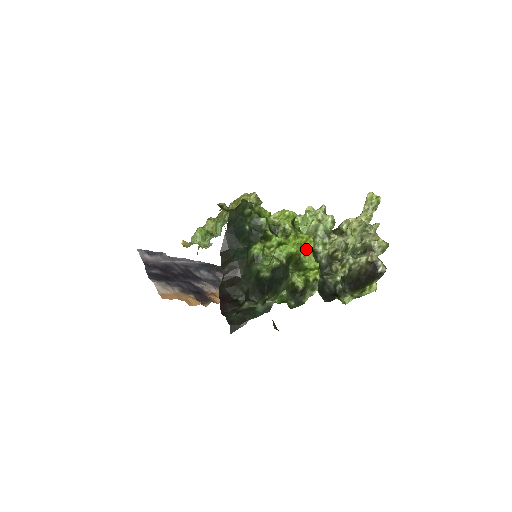
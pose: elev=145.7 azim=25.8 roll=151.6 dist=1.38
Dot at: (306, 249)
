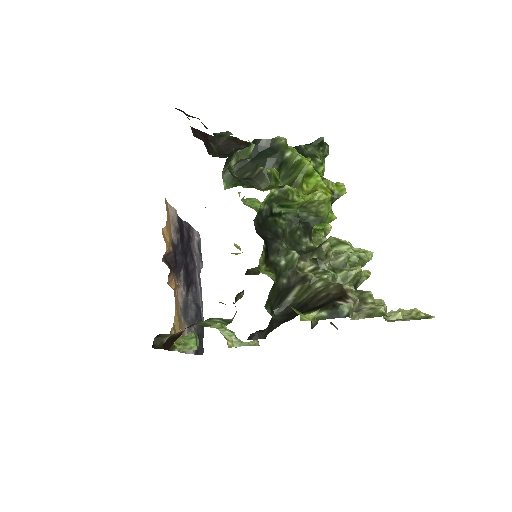
Dot at: (313, 192)
